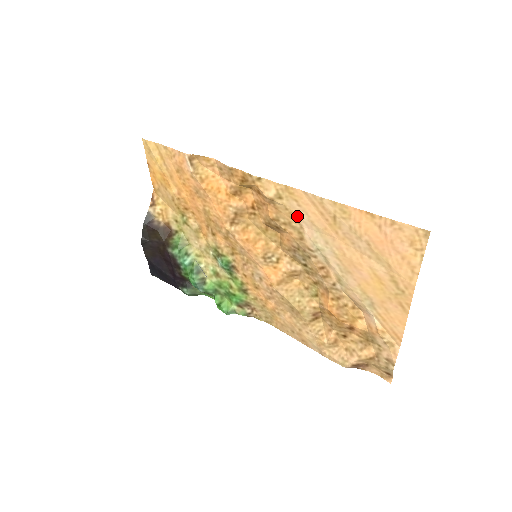
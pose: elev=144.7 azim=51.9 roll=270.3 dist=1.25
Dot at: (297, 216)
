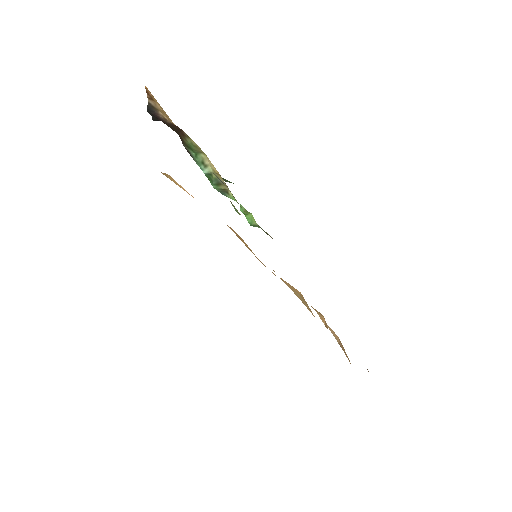
Dot at: occluded
